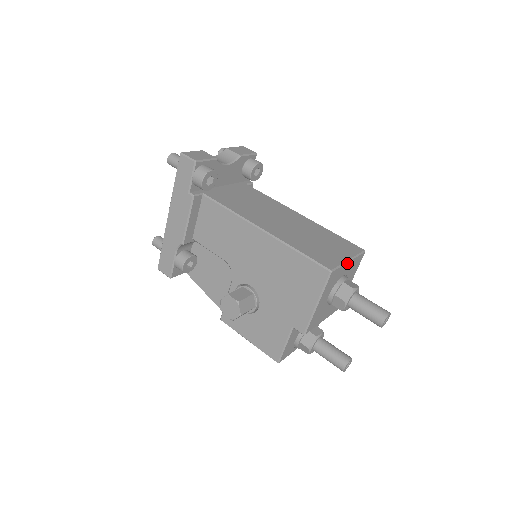
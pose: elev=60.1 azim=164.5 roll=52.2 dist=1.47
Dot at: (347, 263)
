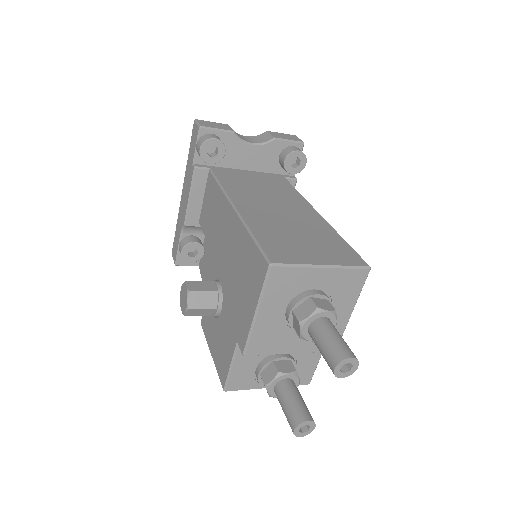
Dot at: (317, 268)
